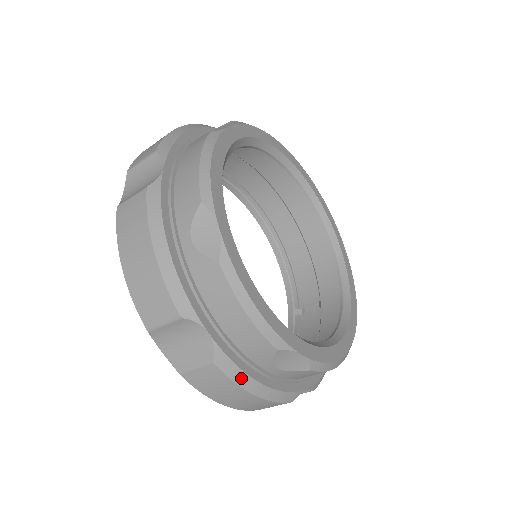
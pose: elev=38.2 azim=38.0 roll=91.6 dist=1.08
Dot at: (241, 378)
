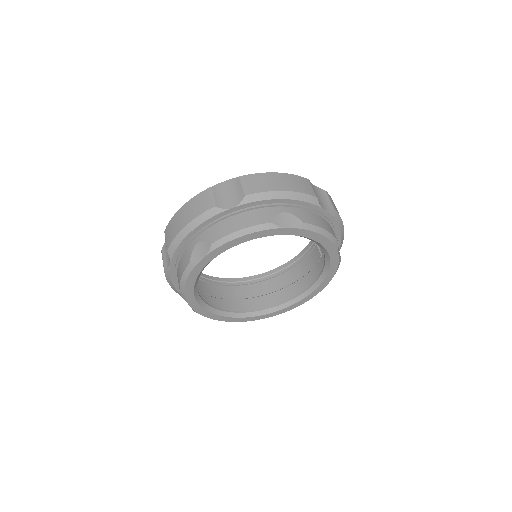
Dot at: occluded
